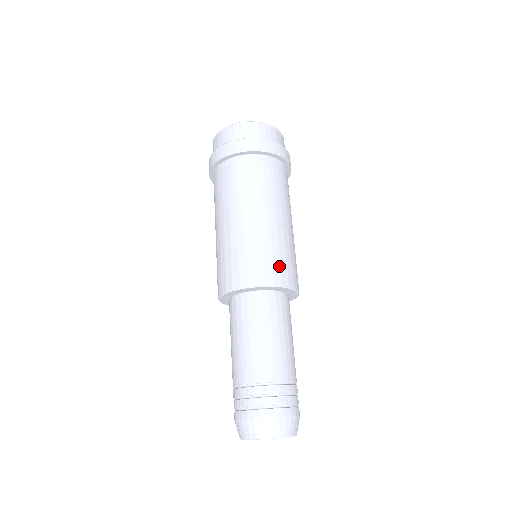
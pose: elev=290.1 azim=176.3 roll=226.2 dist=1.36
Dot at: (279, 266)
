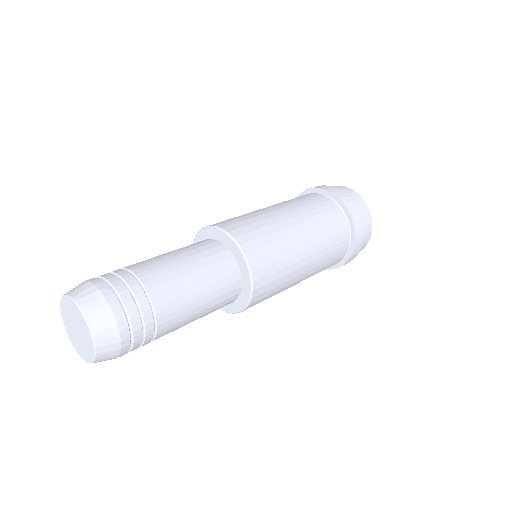
Dot at: (230, 220)
